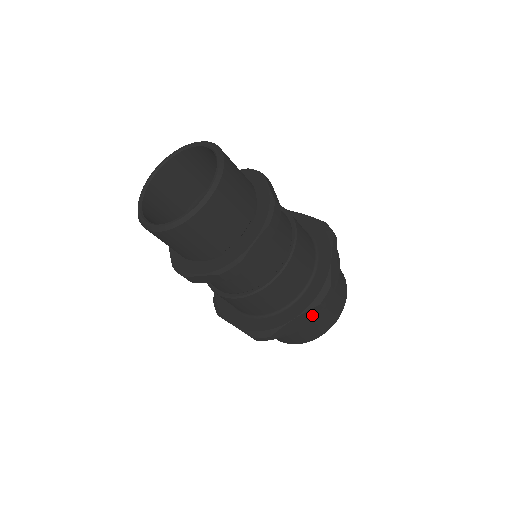
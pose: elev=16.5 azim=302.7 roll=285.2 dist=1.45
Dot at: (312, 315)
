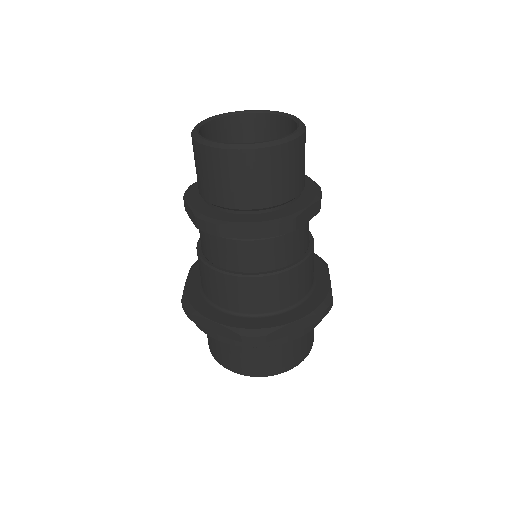
Dot at: (310, 325)
